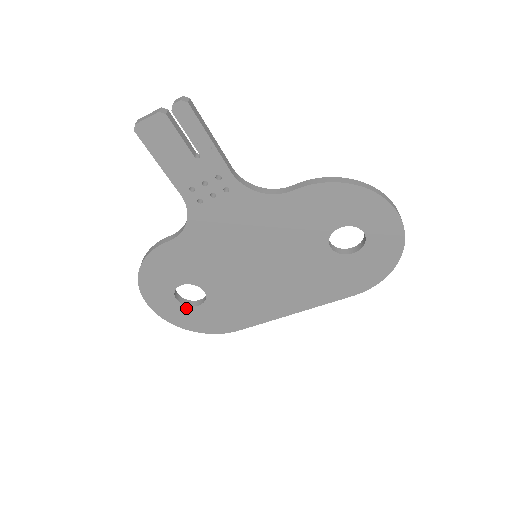
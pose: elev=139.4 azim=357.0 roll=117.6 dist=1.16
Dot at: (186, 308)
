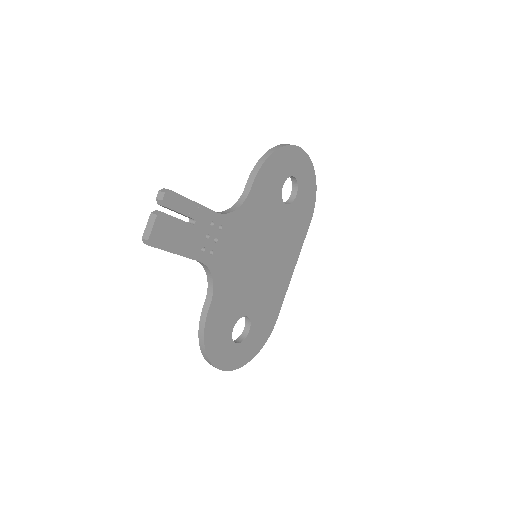
Dot at: (244, 343)
